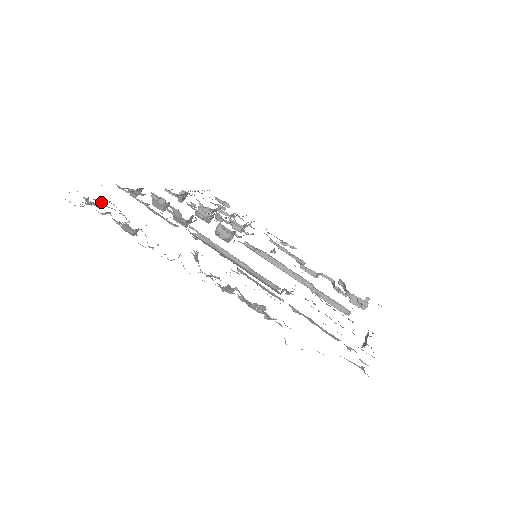
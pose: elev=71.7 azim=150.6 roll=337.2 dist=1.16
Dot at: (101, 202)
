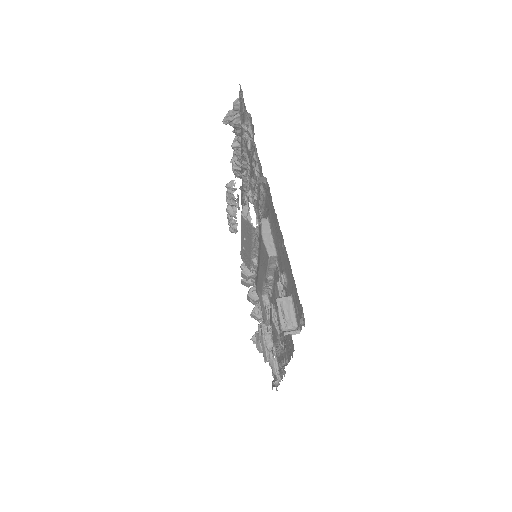
Dot at: occluded
